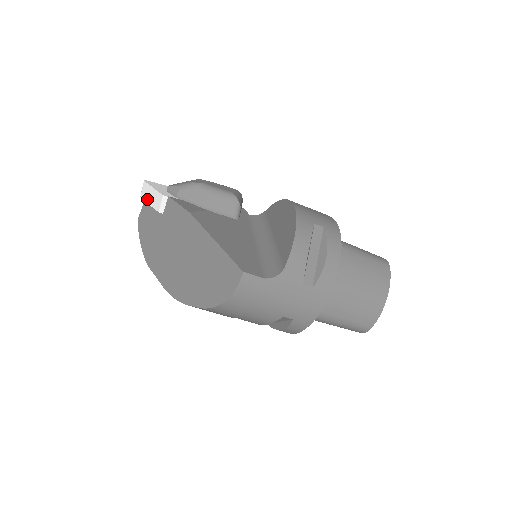
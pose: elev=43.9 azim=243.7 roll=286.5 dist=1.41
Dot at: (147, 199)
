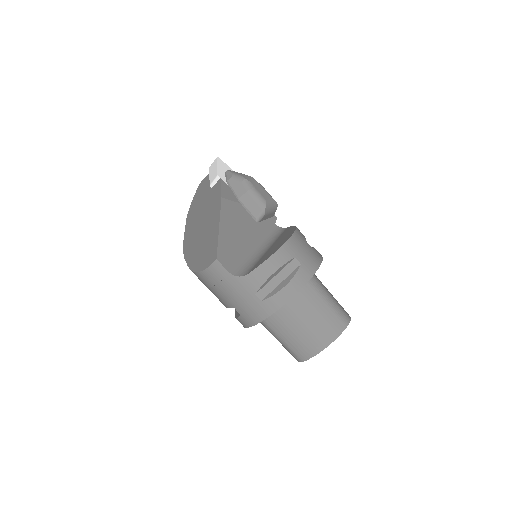
Dot at: (211, 171)
